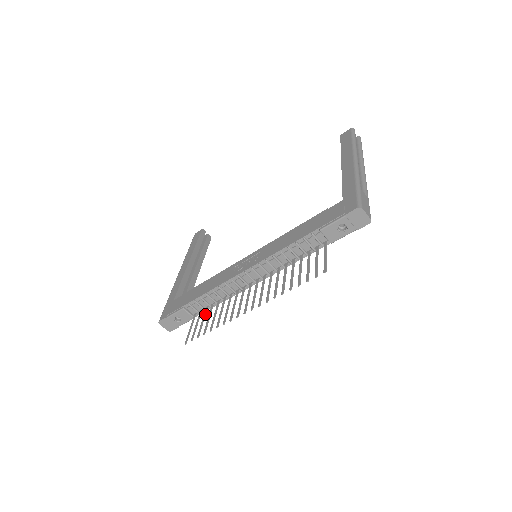
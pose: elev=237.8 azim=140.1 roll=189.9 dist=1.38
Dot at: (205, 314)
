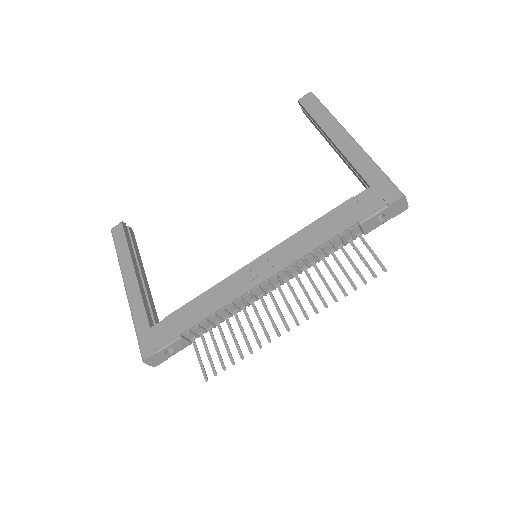
Dot at: occluded
